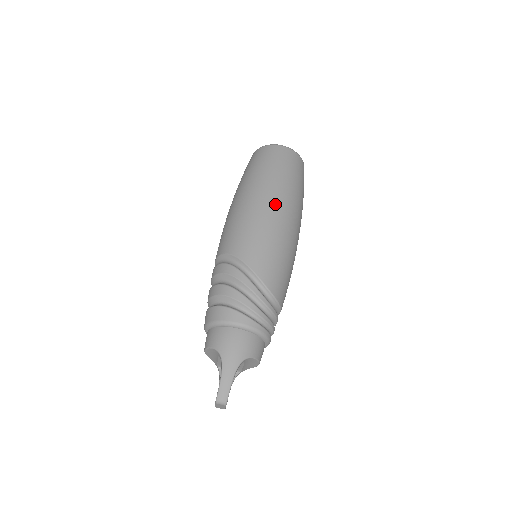
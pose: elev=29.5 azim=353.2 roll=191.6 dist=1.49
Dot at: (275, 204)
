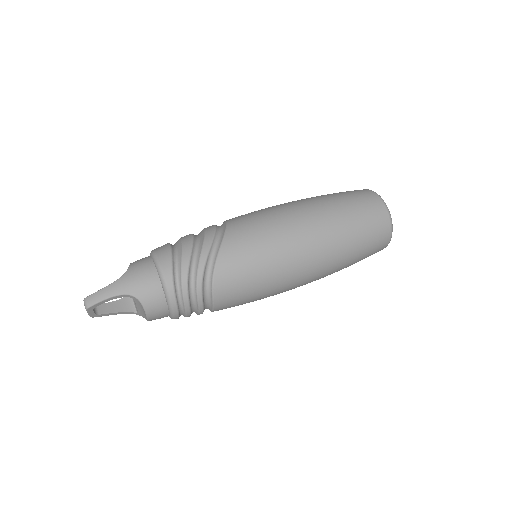
Dot at: (308, 228)
